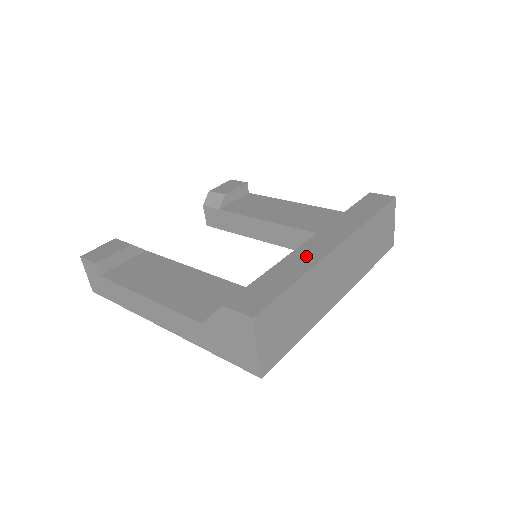
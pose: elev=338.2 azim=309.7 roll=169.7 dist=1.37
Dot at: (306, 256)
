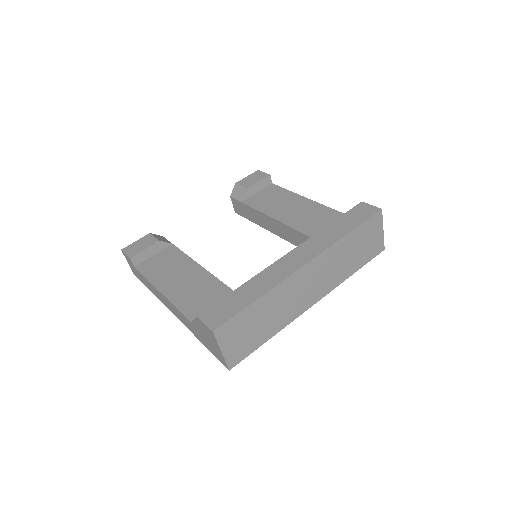
Dot at: (275, 273)
